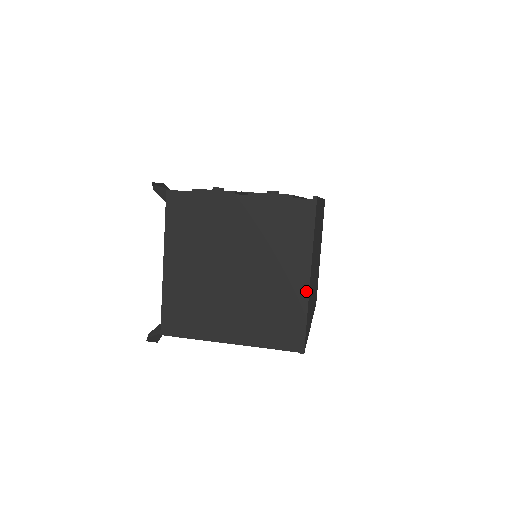
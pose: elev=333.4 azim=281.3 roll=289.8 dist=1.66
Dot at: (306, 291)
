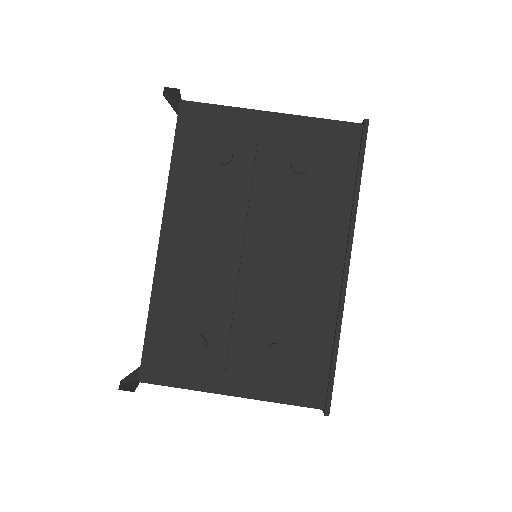
Dot at: occluded
